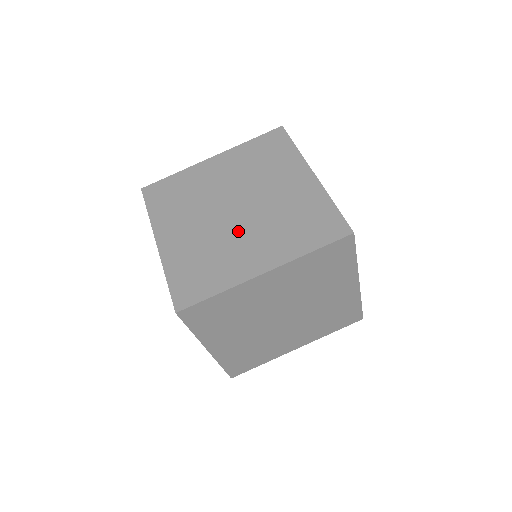
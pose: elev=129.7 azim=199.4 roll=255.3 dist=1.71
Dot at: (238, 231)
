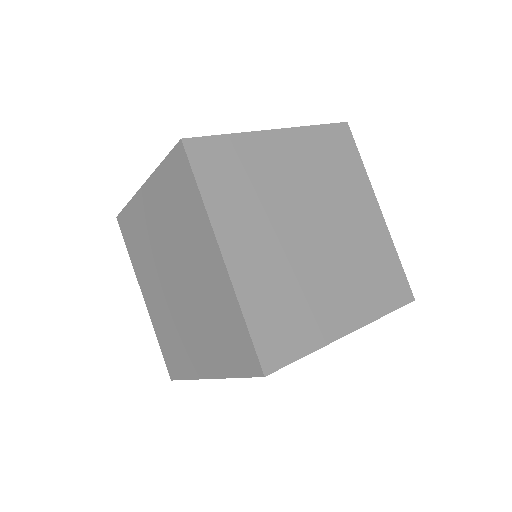
Dot at: (320, 266)
